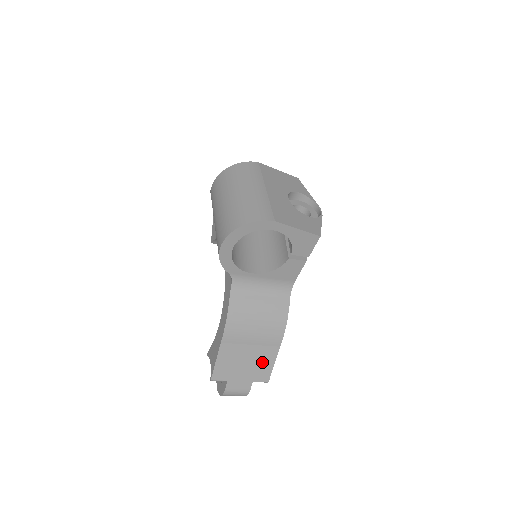
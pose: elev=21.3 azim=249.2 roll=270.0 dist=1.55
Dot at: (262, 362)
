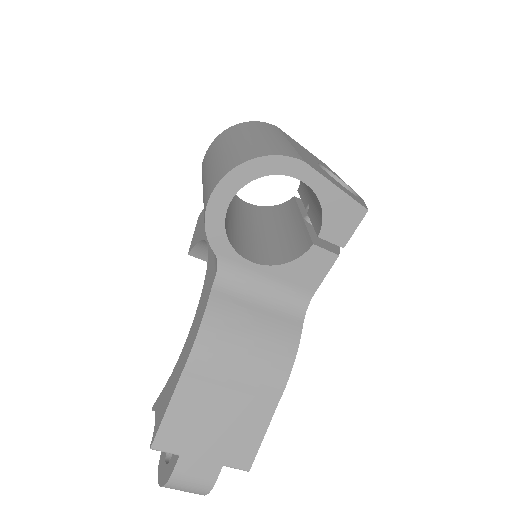
Dot at: (245, 428)
